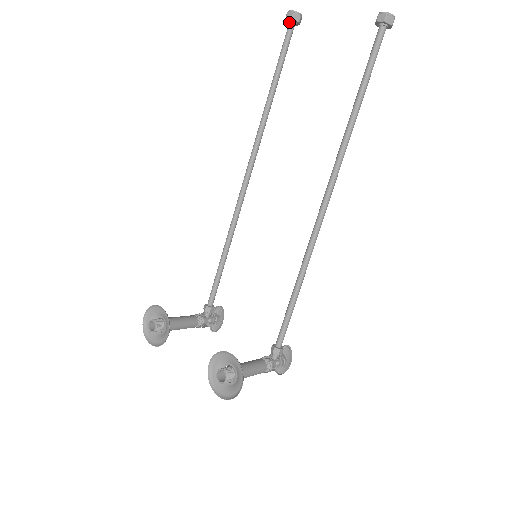
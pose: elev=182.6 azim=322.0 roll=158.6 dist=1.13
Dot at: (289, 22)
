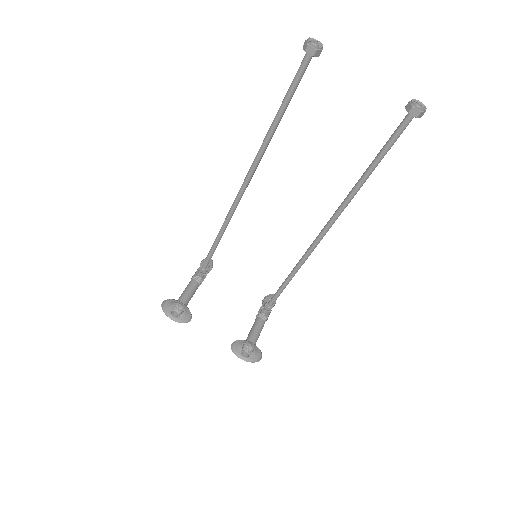
Dot at: (307, 53)
